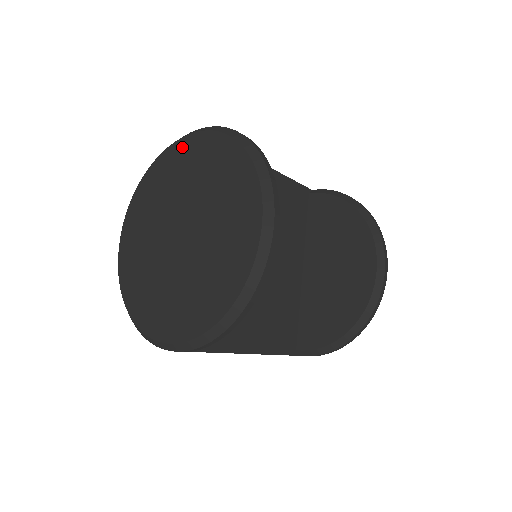
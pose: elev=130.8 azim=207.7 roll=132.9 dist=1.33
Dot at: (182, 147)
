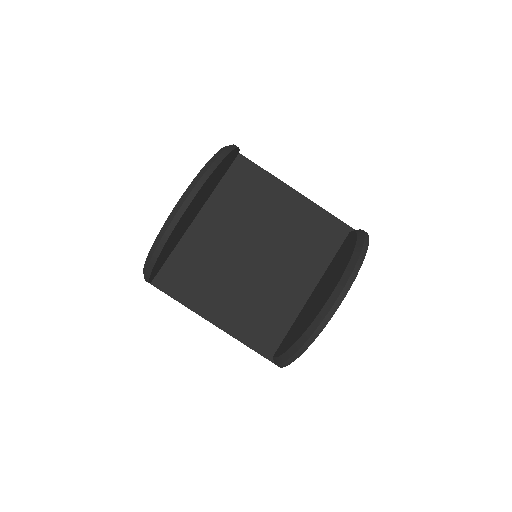
Dot at: occluded
